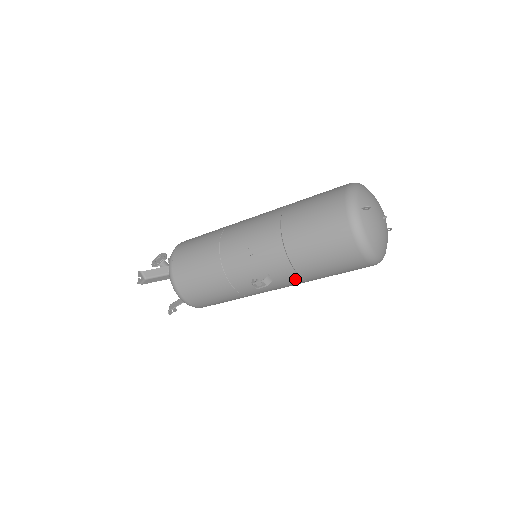
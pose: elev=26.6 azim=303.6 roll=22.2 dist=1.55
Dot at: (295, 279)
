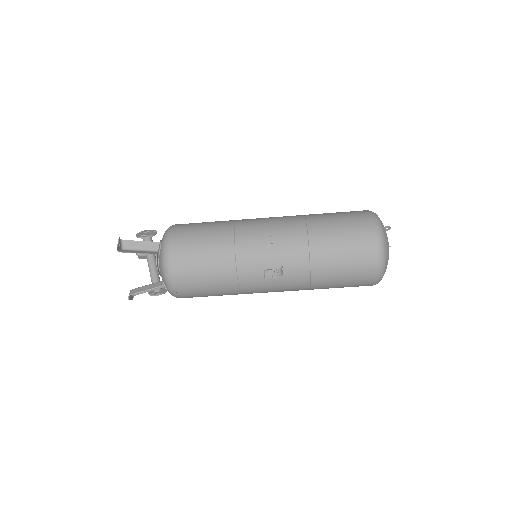
Dot at: (303, 279)
